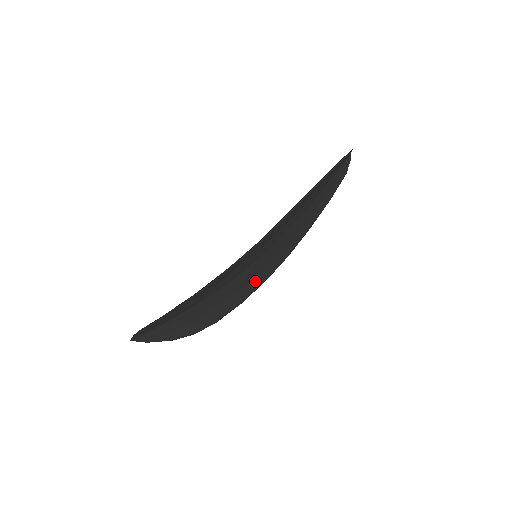
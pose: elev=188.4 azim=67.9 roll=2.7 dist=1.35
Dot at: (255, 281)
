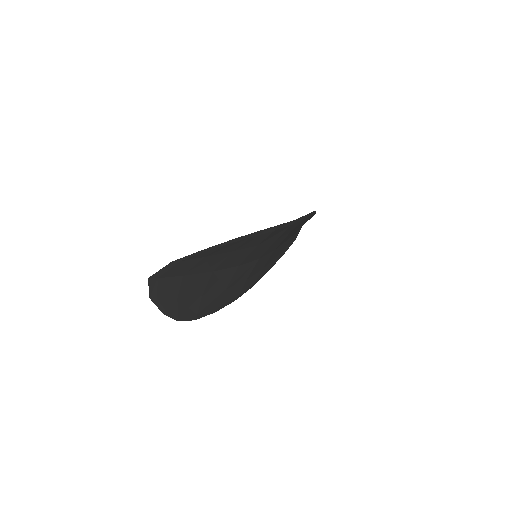
Dot at: (236, 290)
